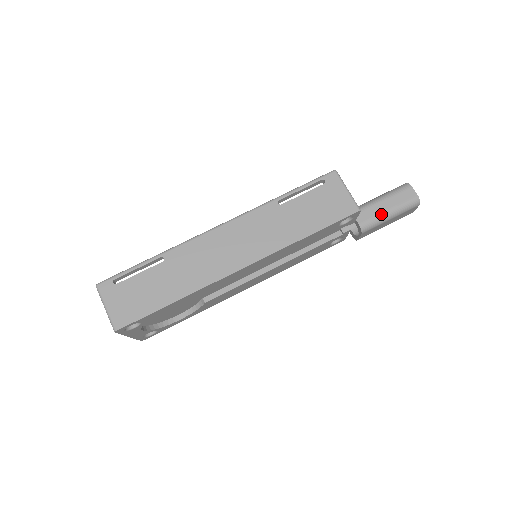
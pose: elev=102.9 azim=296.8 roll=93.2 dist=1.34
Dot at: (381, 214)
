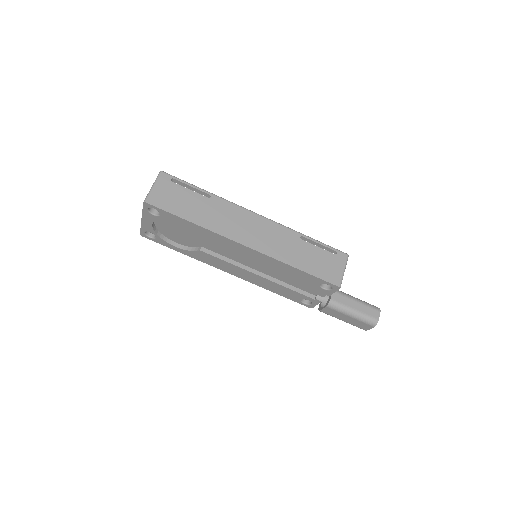
Dot at: (348, 307)
